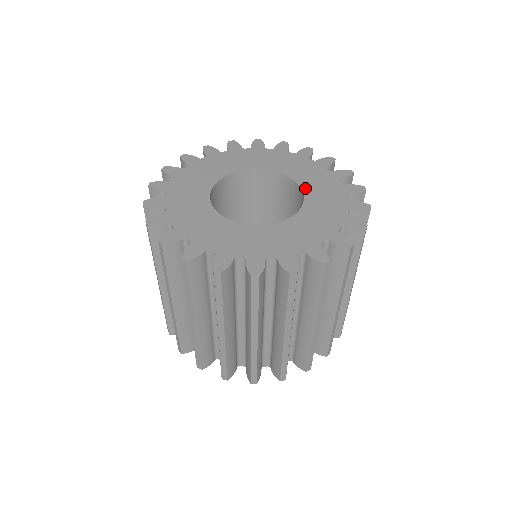
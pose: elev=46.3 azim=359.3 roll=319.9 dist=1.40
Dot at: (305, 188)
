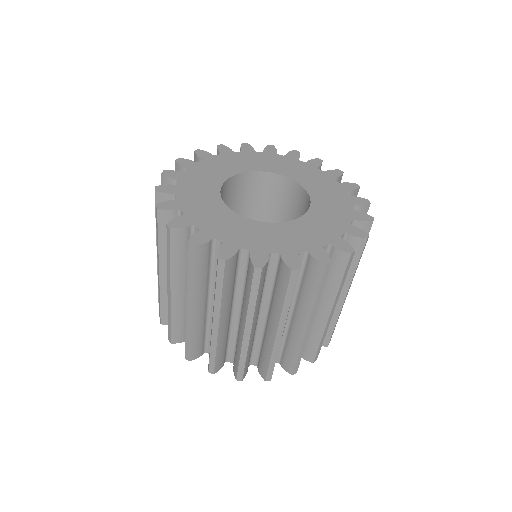
Dot at: (307, 216)
